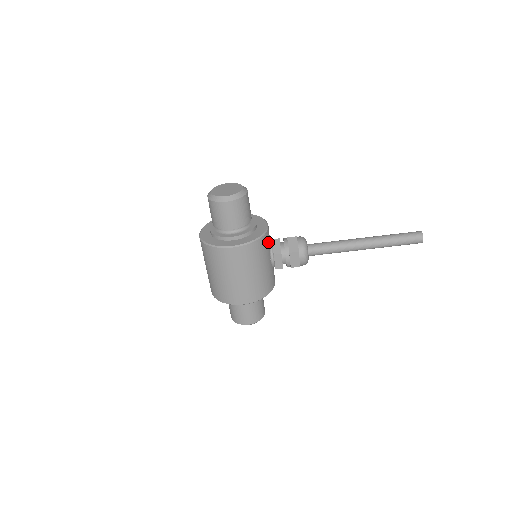
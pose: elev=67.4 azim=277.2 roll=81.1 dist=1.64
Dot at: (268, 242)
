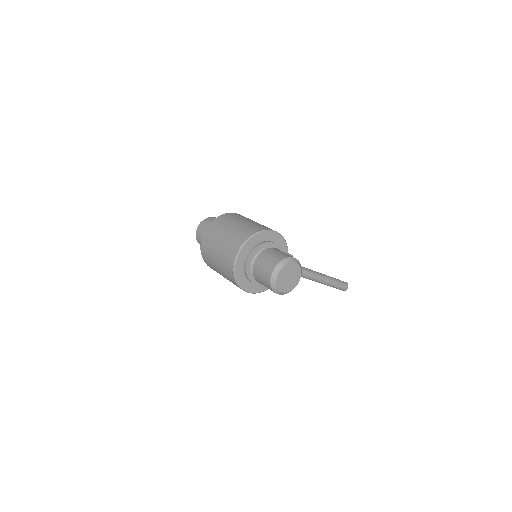
Dot at: occluded
